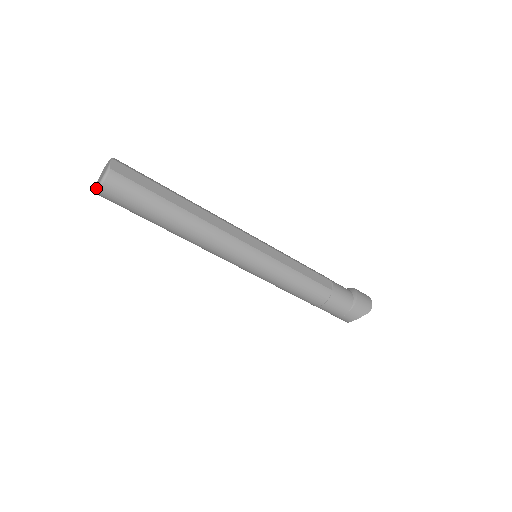
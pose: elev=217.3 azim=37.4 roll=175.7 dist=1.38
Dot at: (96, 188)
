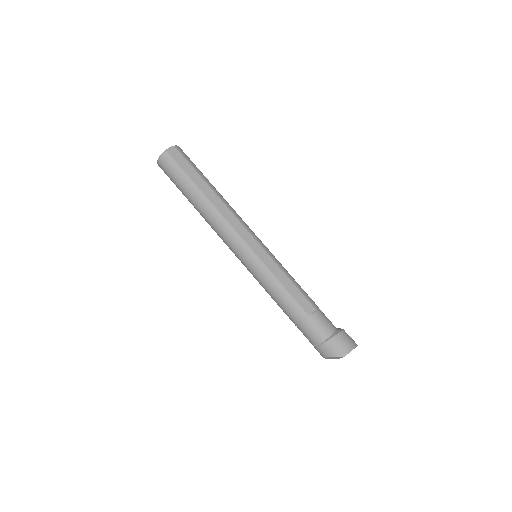
Dot at: (157, 161)
